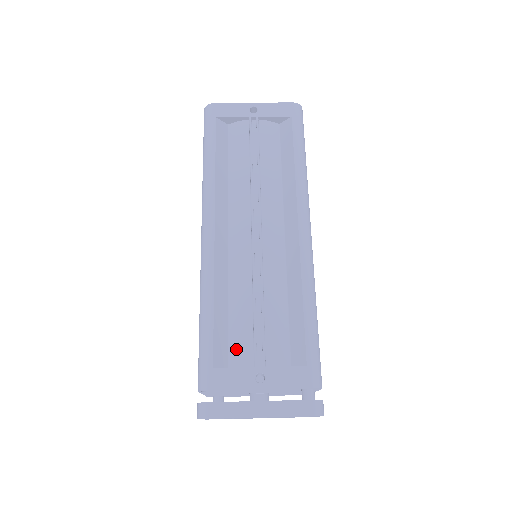
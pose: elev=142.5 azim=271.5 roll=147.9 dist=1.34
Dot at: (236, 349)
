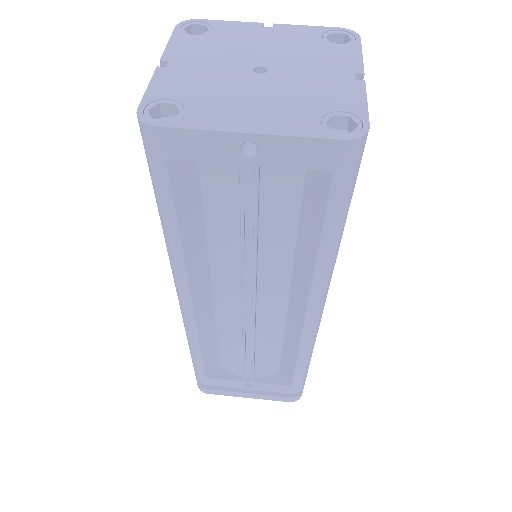
Dot at: (227, 364)
